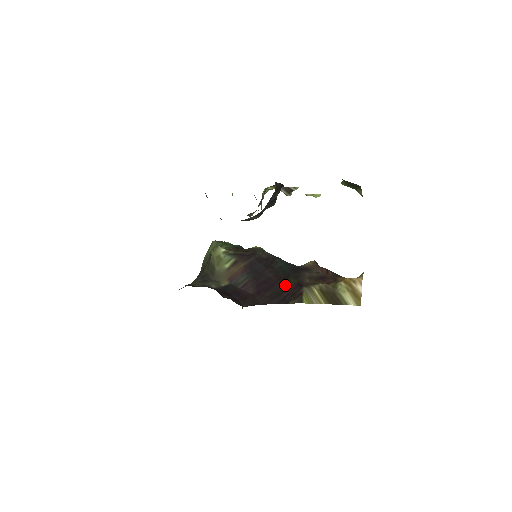
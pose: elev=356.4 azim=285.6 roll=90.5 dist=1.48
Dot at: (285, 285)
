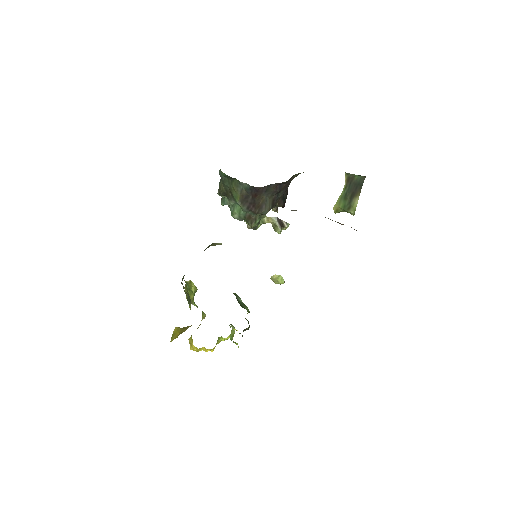
Dot at: occluded
